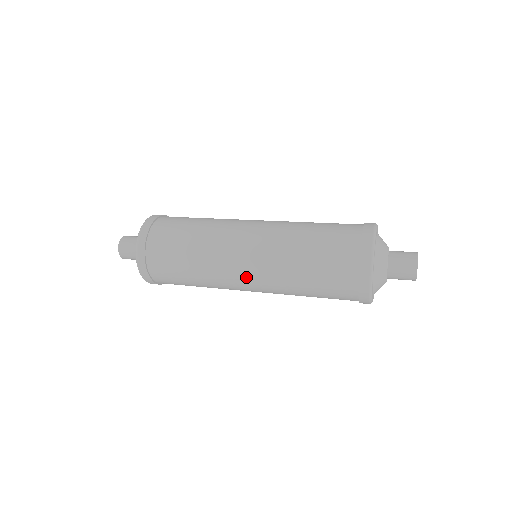
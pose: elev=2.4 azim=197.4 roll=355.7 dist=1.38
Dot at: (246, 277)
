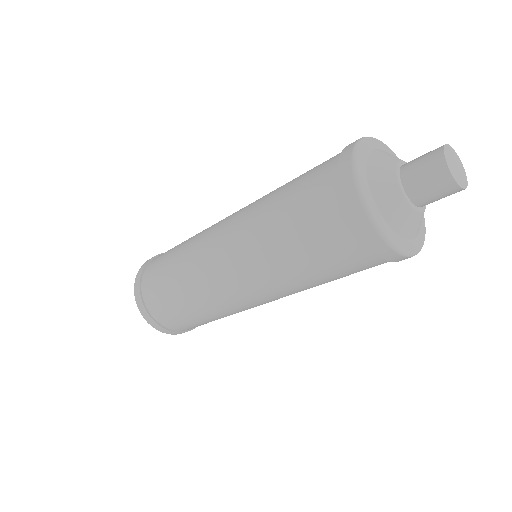
Dot at: (261, 302)
